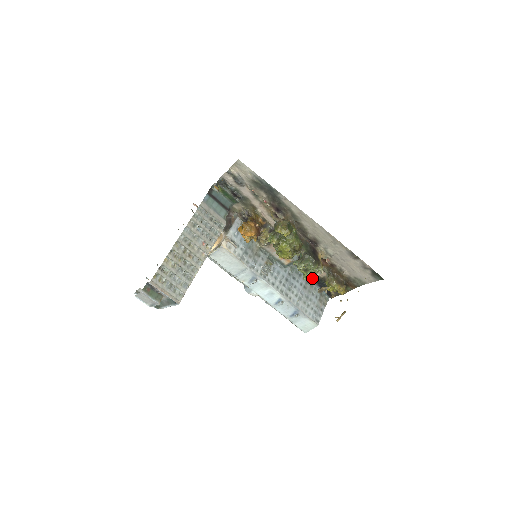
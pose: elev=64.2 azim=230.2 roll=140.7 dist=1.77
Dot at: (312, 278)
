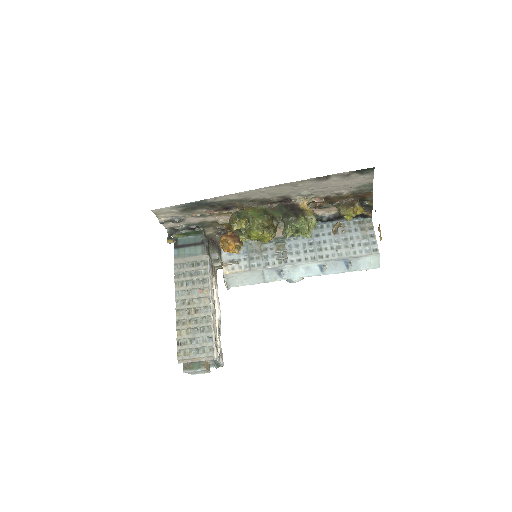
Dot at: (334, 219)
